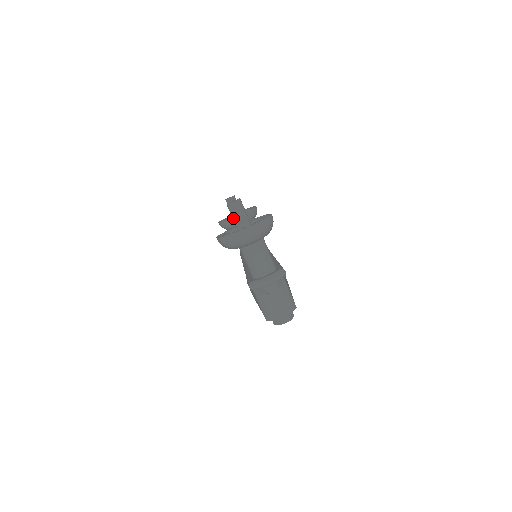
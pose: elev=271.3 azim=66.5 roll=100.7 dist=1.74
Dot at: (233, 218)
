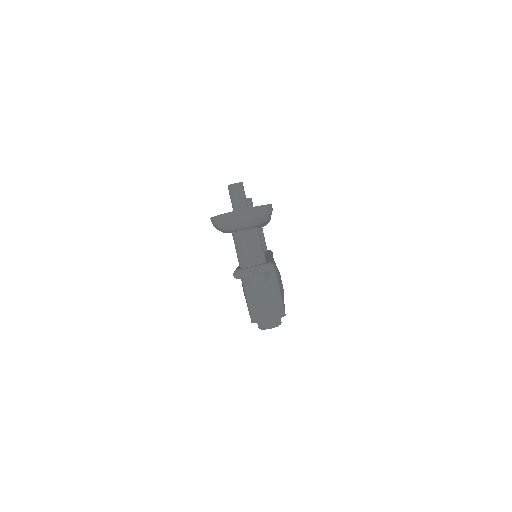
Dot at: (231, 201)
